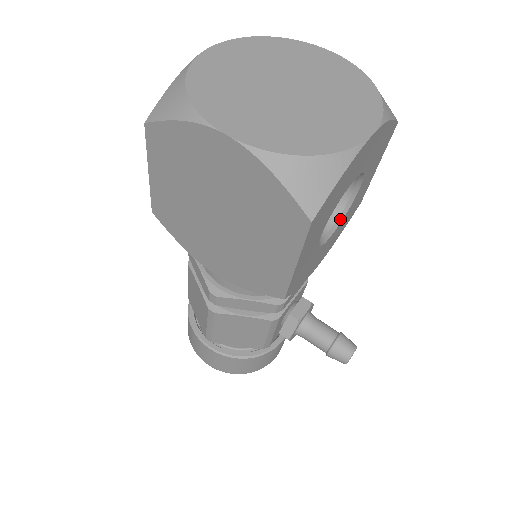
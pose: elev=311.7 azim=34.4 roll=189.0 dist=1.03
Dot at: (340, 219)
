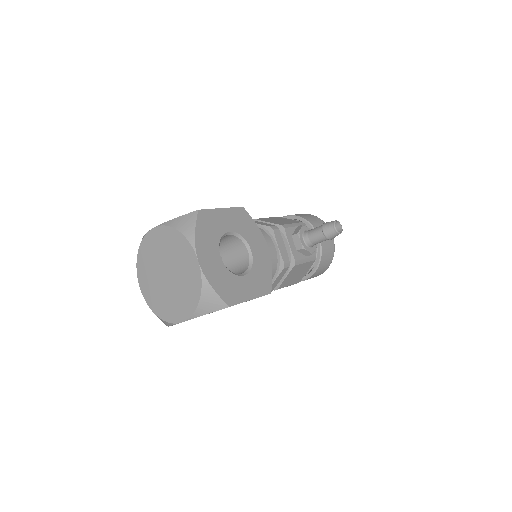
Dot at: (244, 241)
